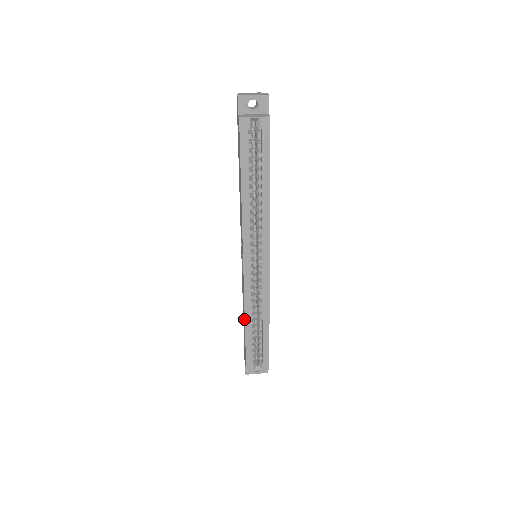
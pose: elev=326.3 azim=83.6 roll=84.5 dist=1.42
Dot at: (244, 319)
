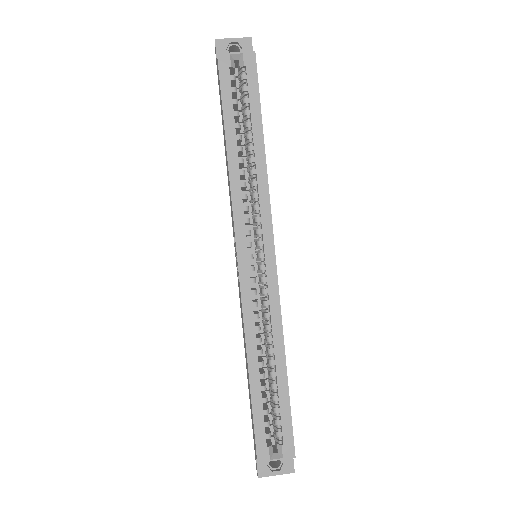
Dot at: (246, 358)
